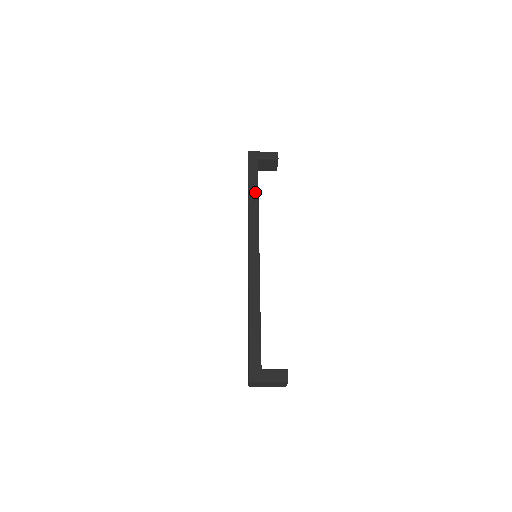
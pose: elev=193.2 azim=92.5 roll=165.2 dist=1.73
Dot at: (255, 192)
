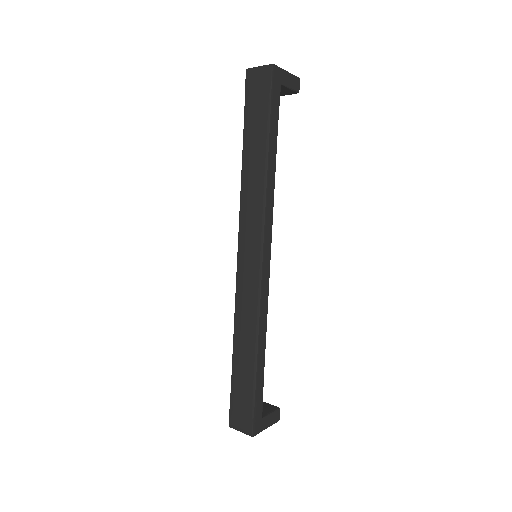
Dot at: (274, 153)
